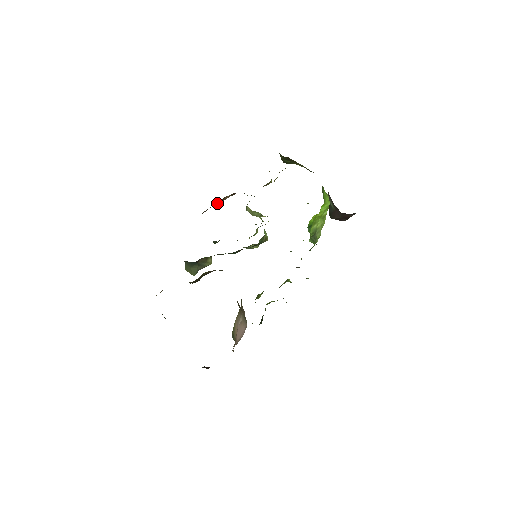
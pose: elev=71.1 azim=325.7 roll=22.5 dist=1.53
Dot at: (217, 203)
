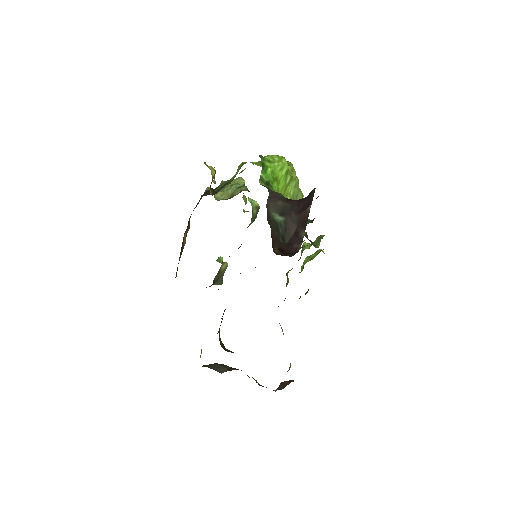
Dot at: (181, 253)
